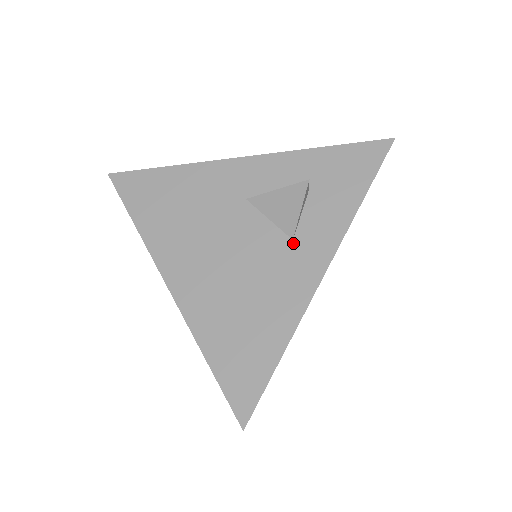
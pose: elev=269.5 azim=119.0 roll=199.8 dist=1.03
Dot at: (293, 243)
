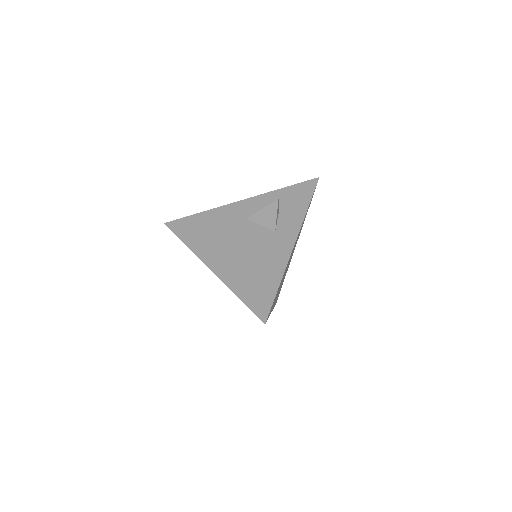
Dot at: (276, 233)
